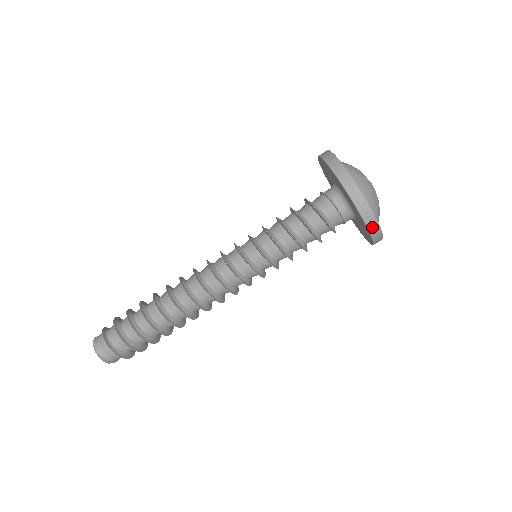
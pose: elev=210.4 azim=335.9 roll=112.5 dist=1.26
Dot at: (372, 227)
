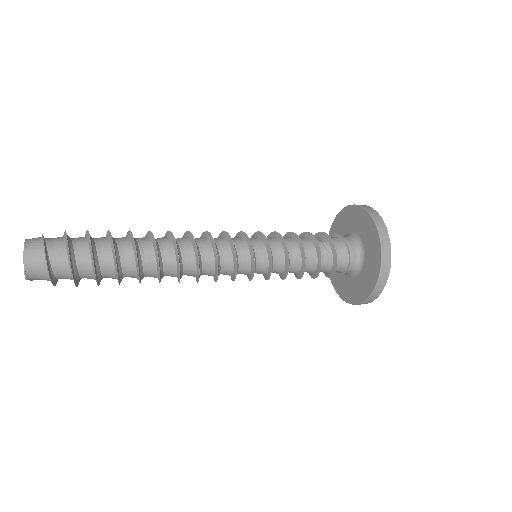
Dot at: occluded
